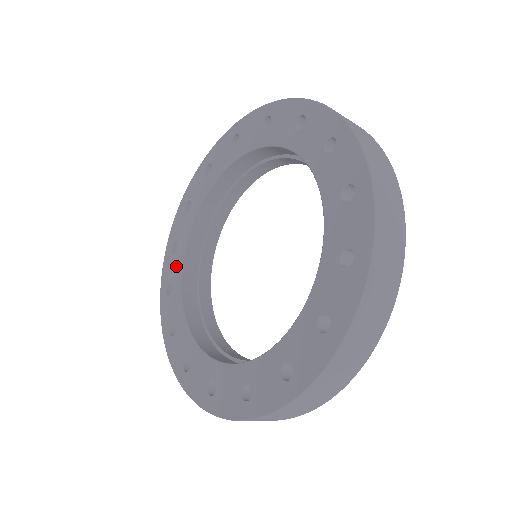
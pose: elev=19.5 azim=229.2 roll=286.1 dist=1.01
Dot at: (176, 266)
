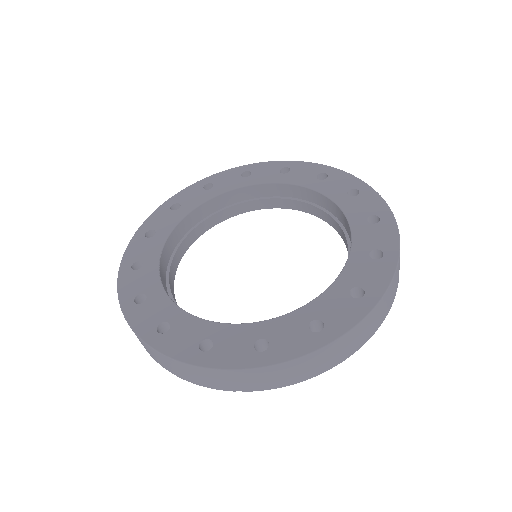
Dot at: (170, 221)
